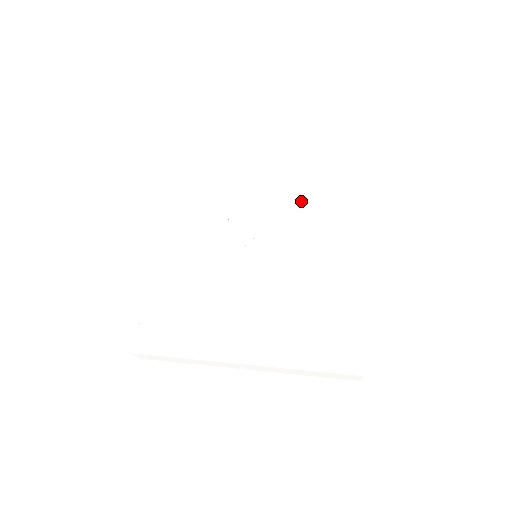
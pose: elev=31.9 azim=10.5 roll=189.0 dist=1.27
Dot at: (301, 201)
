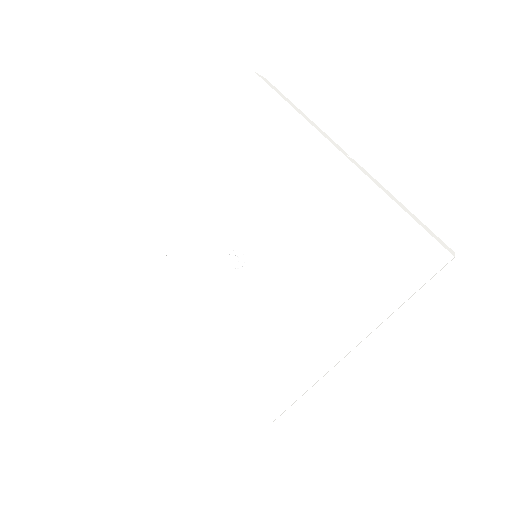
Dot at: (230, 170)
